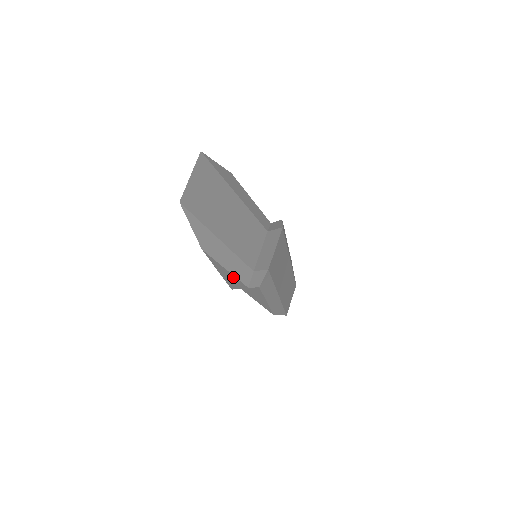
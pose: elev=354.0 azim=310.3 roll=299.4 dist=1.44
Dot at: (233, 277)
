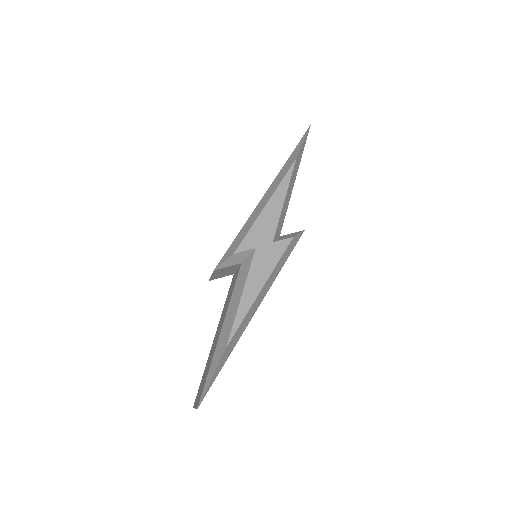
Dot at: (276, 215)
